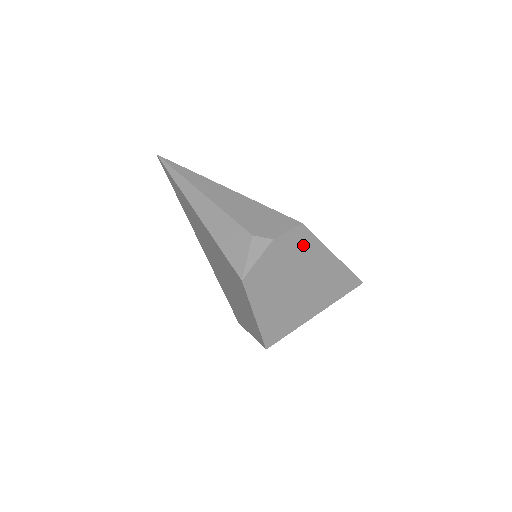
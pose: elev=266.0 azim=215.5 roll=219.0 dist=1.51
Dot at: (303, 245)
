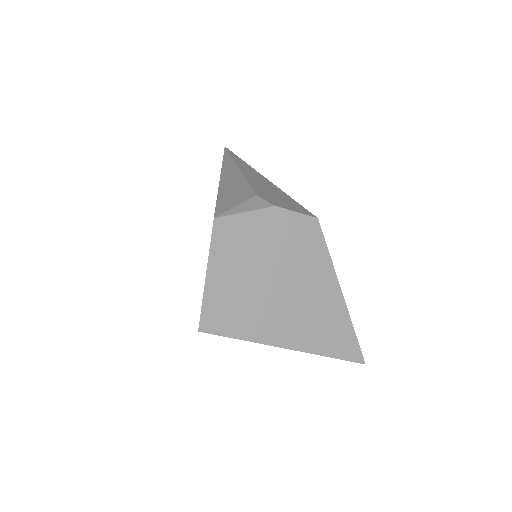
Dot at: (307, 245)
